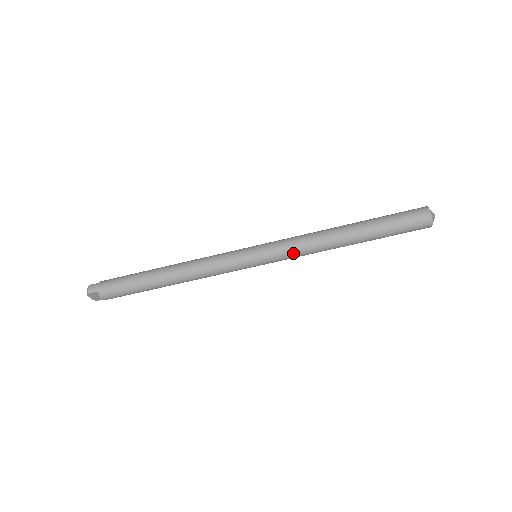
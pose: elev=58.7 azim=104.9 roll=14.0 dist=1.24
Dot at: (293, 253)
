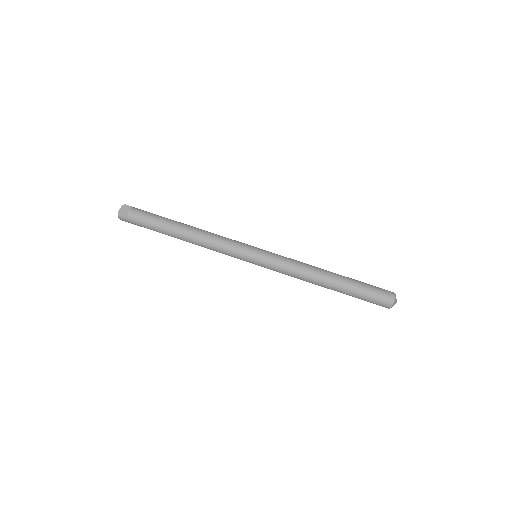
Dot at: (287, 259)
